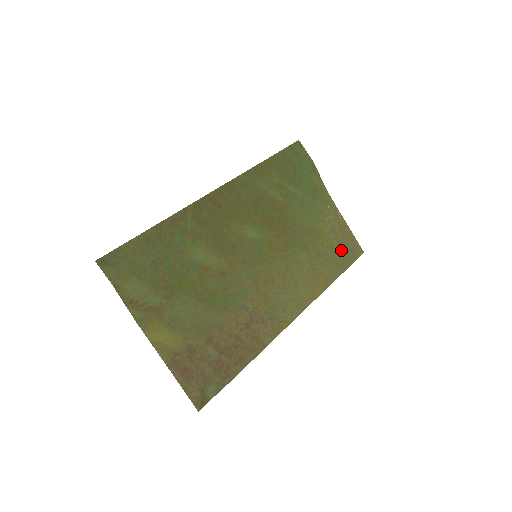
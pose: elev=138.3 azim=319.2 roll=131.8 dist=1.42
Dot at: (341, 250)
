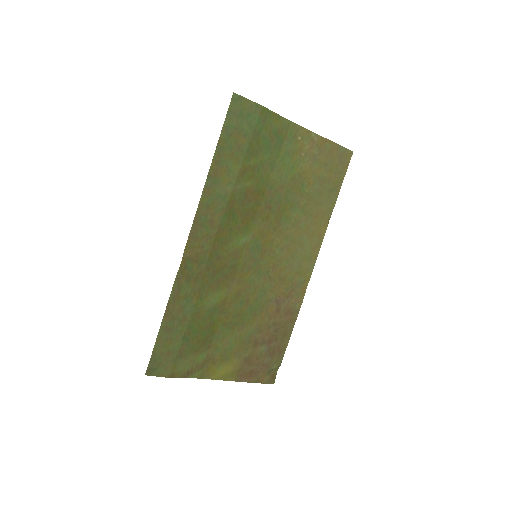
Dot at: (329, 172)
